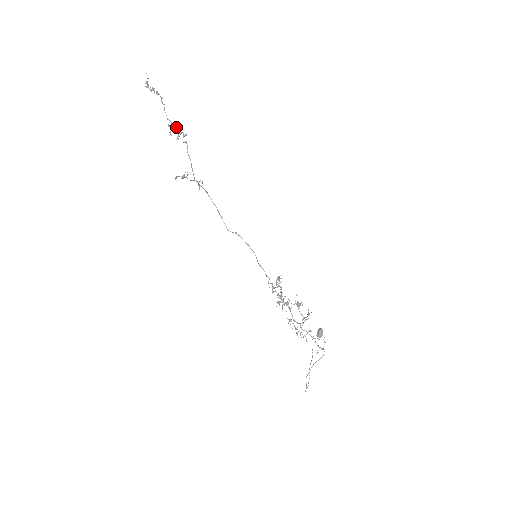
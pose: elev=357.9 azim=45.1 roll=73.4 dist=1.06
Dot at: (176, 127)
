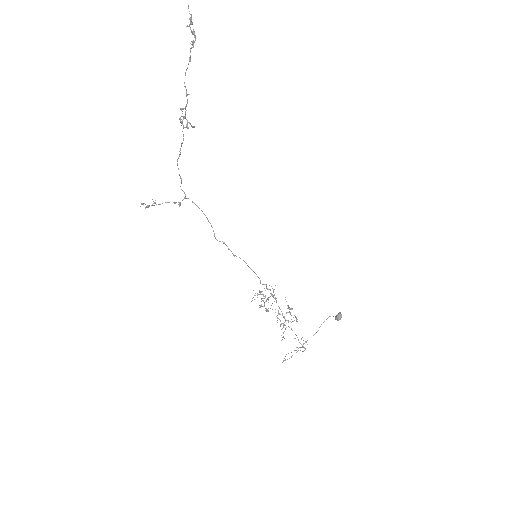
Dot at: (184, 116)
